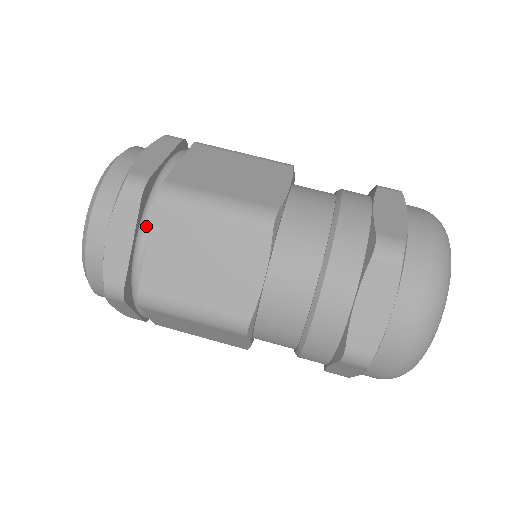
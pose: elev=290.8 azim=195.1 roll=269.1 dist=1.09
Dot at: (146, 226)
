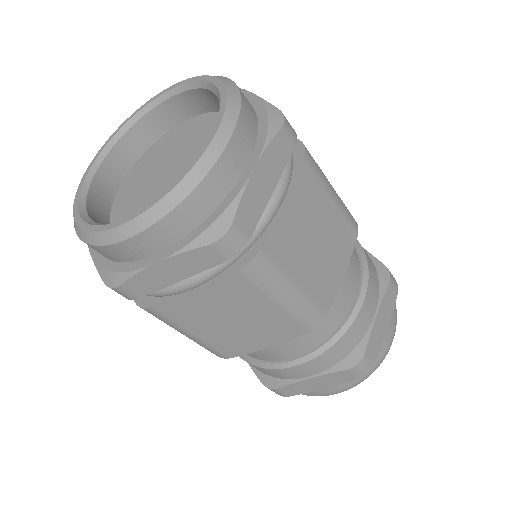
Dot at: (208, 278)
